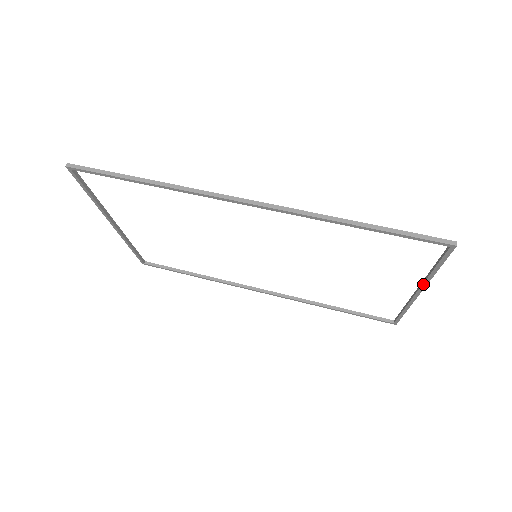
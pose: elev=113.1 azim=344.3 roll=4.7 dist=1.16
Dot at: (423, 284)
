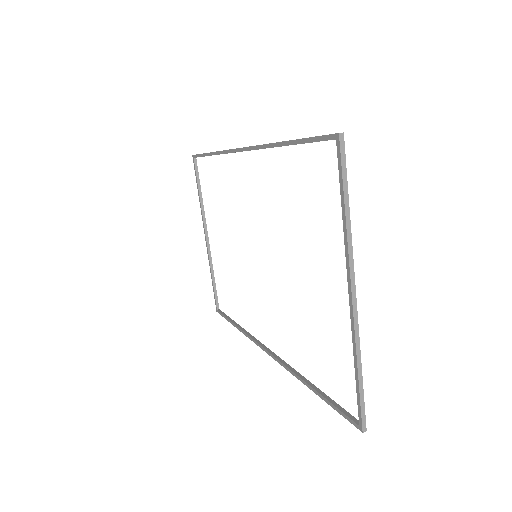
Dot at: (346, 258)
